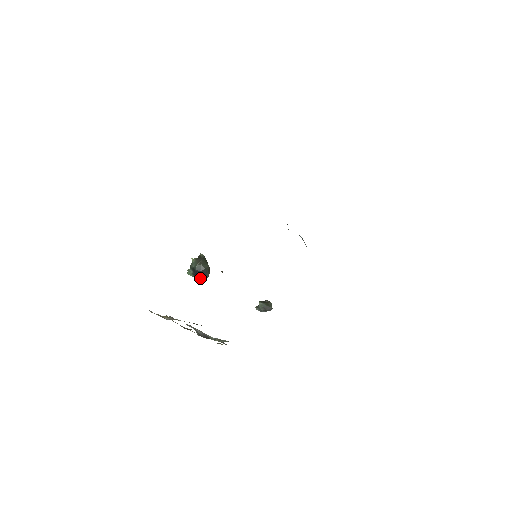
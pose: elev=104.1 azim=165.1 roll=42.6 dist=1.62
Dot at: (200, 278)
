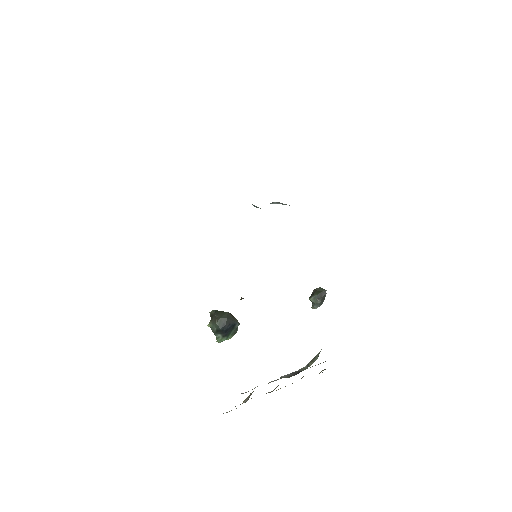
Dot at: (234, 334)
